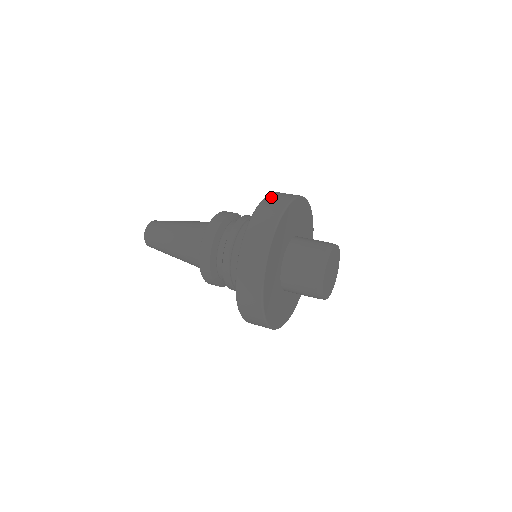
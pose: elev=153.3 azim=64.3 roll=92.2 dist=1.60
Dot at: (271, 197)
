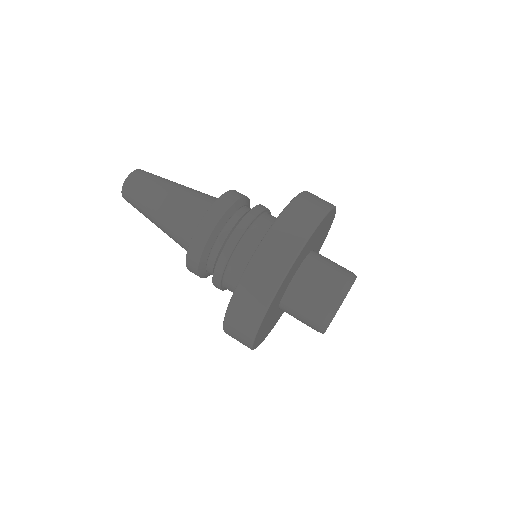
Dot at: (256, 266)
